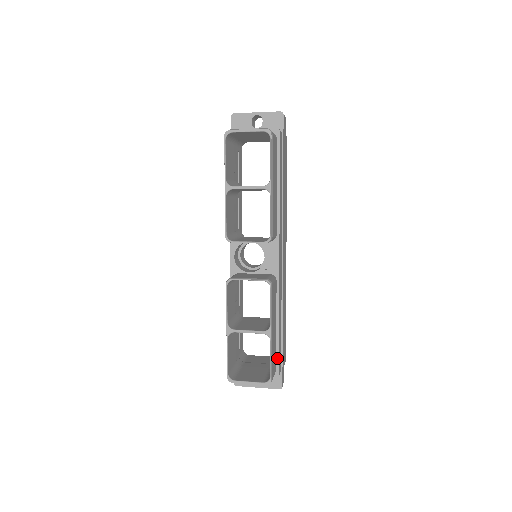
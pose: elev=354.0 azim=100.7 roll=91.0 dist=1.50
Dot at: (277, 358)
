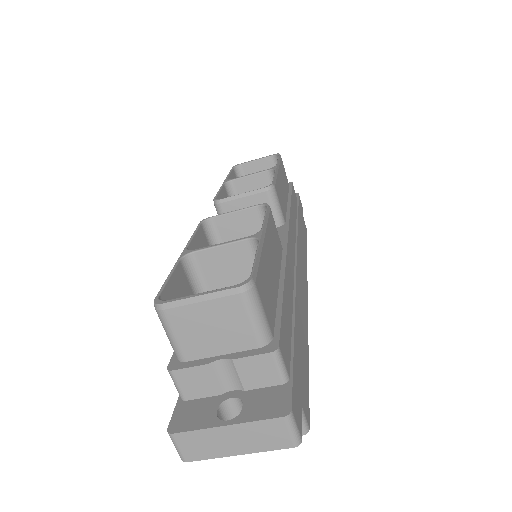
Dot at: (277, 321)
